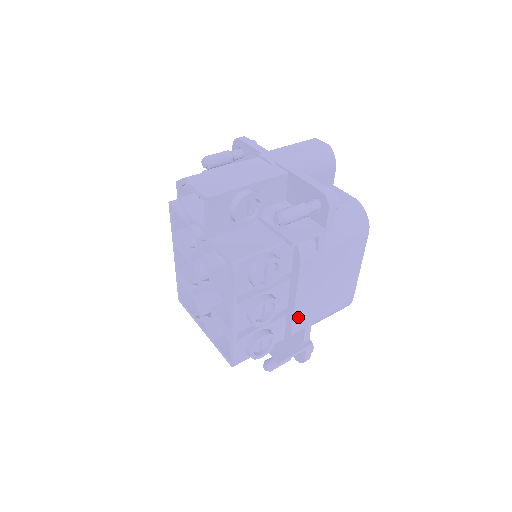
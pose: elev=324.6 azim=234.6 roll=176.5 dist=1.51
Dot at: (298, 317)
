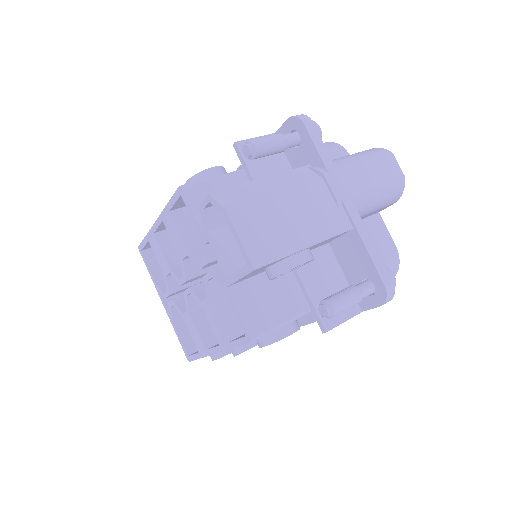
Dot at: occluded
